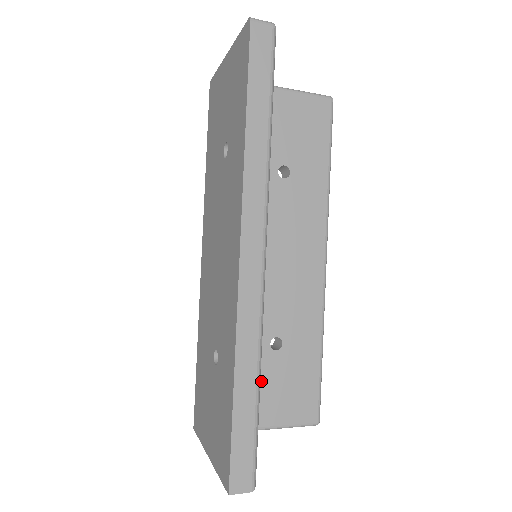
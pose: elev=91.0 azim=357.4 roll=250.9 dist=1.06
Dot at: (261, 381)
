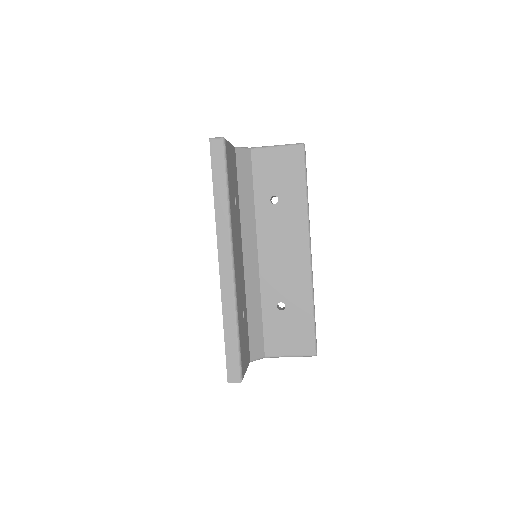
Dot at: (274, 329)
